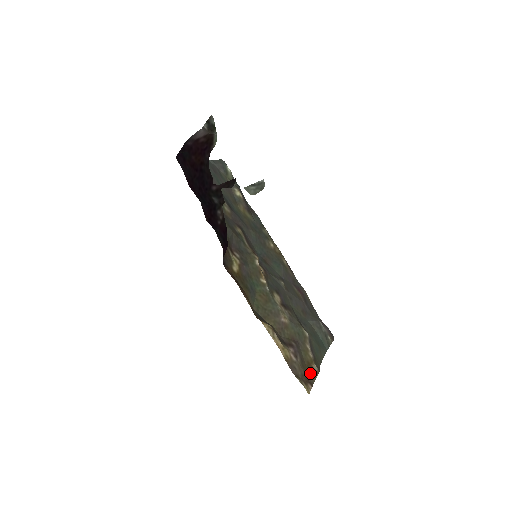
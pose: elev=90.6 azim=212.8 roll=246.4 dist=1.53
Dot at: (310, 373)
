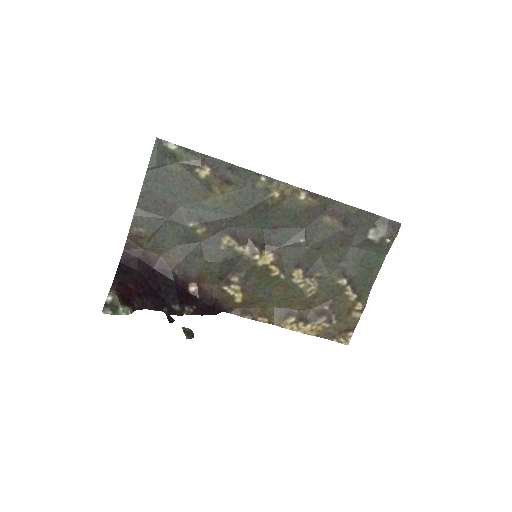
Dot at: (351, 319)
